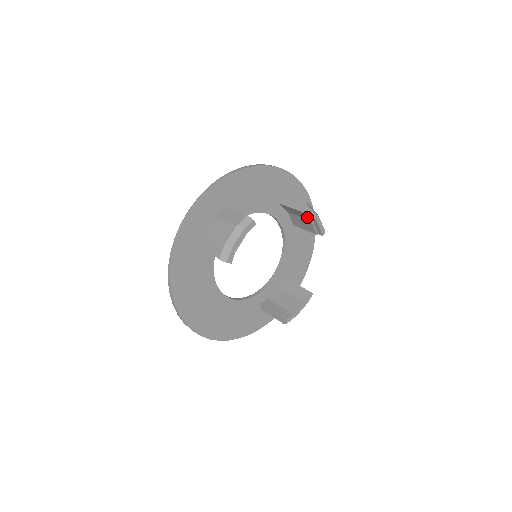
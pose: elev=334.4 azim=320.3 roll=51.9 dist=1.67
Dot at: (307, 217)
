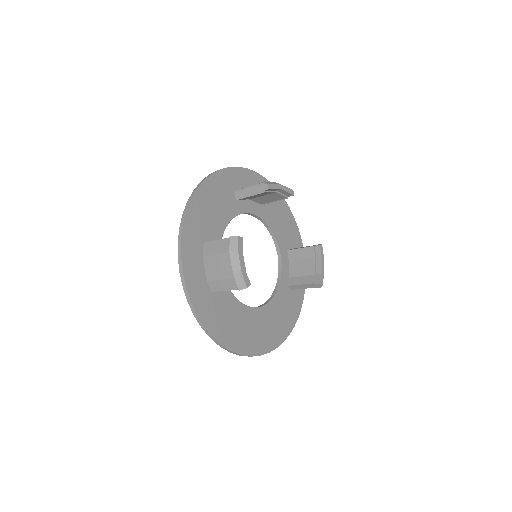
Dot at: (271, 192)
